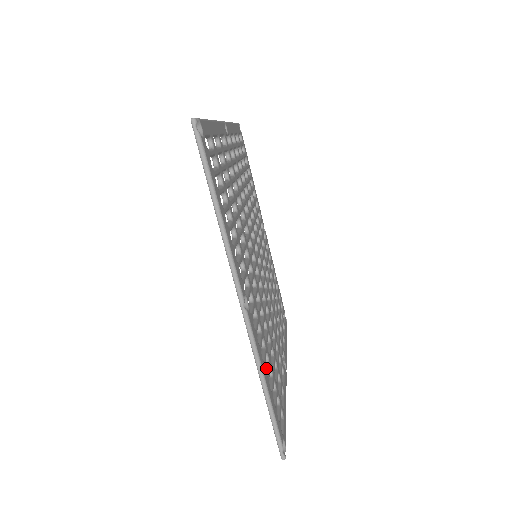
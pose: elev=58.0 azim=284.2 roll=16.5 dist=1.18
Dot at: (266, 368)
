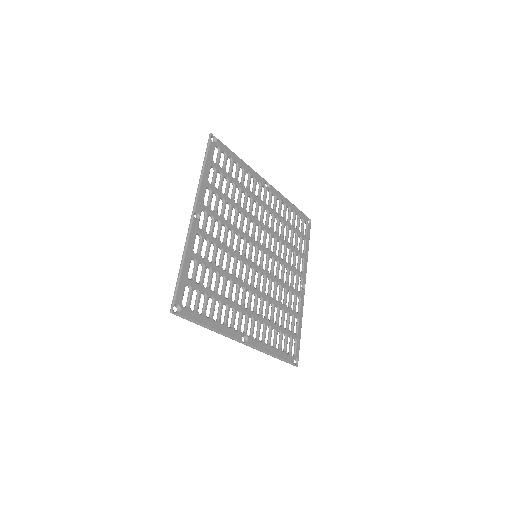
Dot at: (274, 338)
